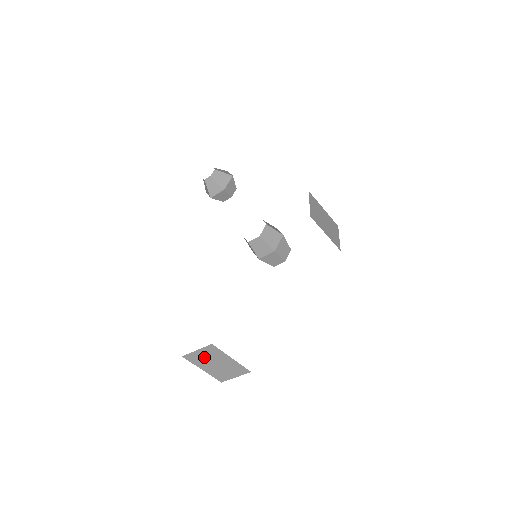
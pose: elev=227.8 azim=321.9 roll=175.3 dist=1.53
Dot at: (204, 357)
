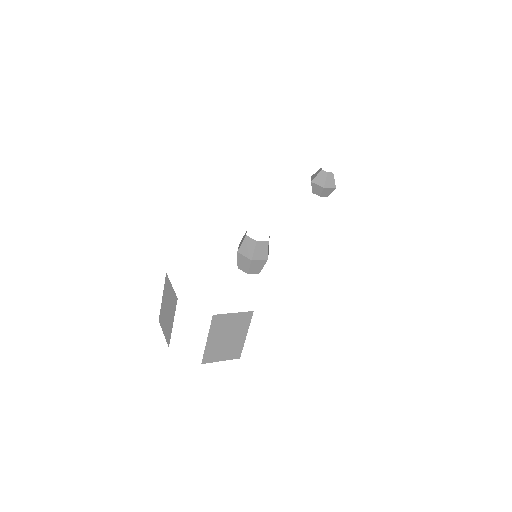
Dot at: (228, 324)
